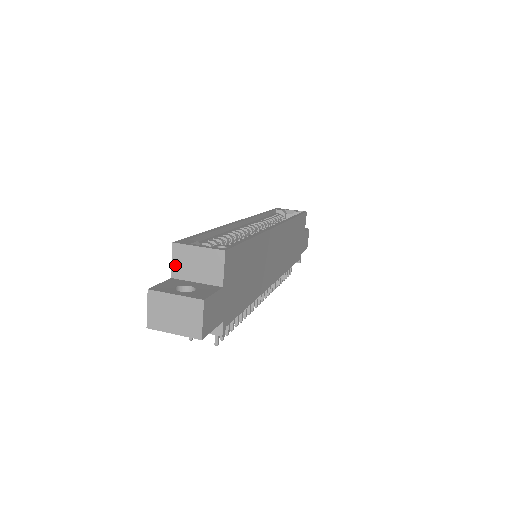
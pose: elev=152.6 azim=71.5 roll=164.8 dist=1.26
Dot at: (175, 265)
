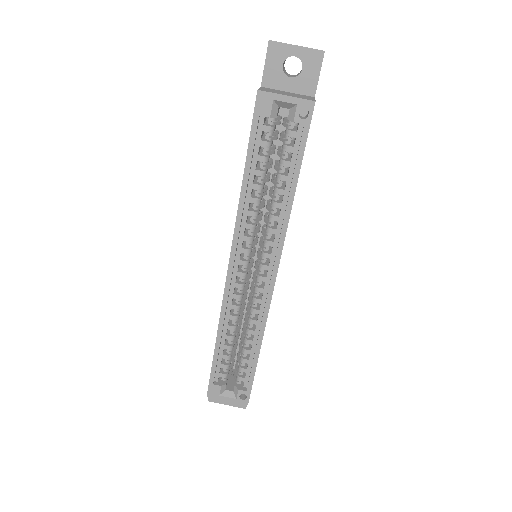
Dot at: occluded
